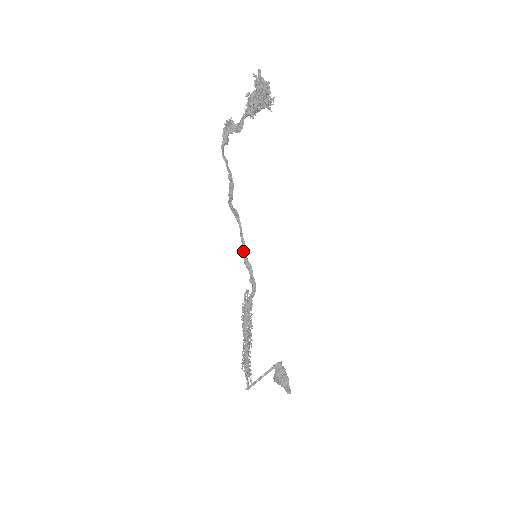
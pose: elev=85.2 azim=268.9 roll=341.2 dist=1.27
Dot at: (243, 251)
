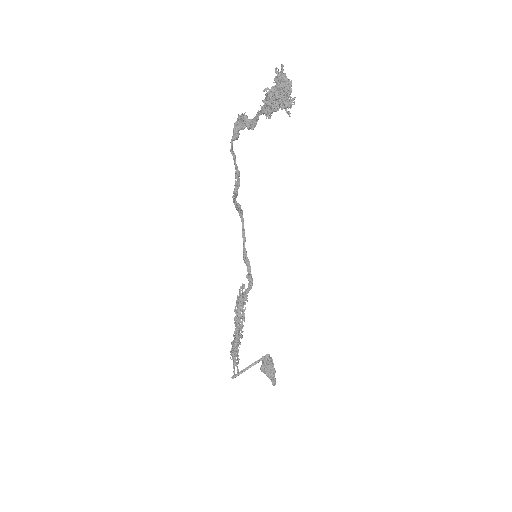
Dot at: (243, 247)
